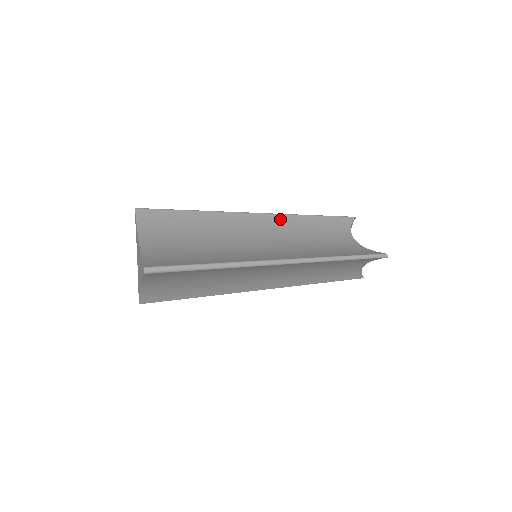
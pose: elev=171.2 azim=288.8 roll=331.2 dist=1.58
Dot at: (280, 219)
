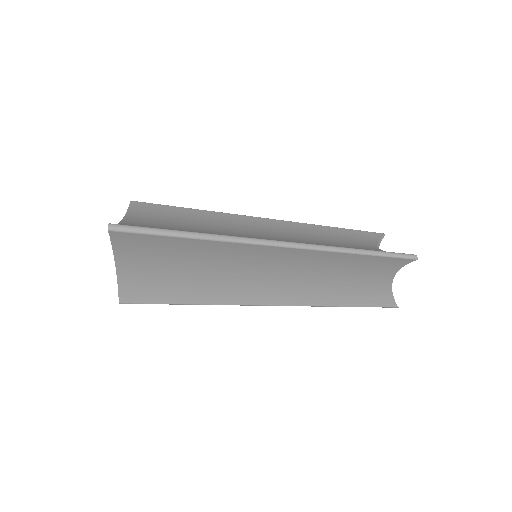
Dot at: (290, 225)
